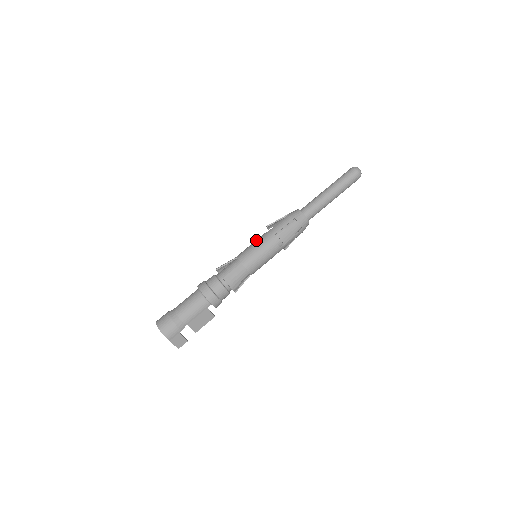
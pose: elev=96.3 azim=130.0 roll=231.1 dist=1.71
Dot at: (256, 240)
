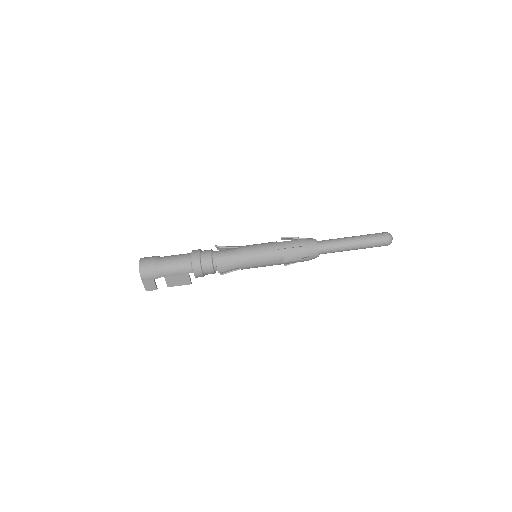
Dot at: (264, 243)
